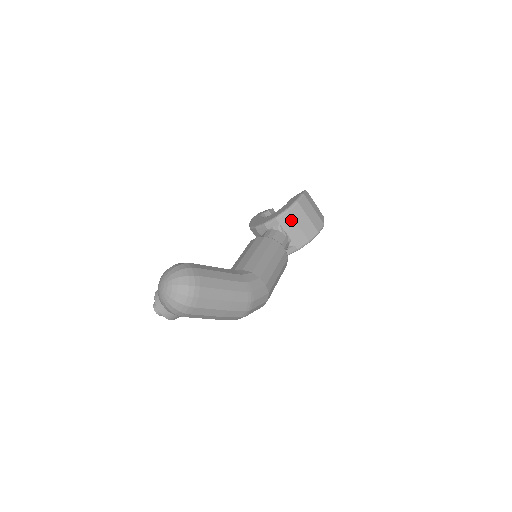
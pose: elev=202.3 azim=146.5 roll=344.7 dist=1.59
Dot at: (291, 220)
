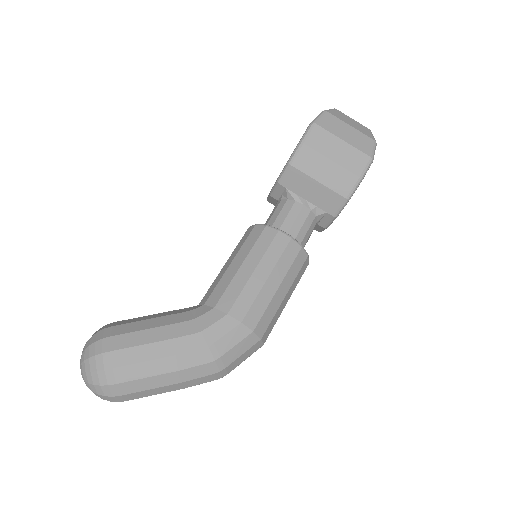
Dot at: (301, 177)
